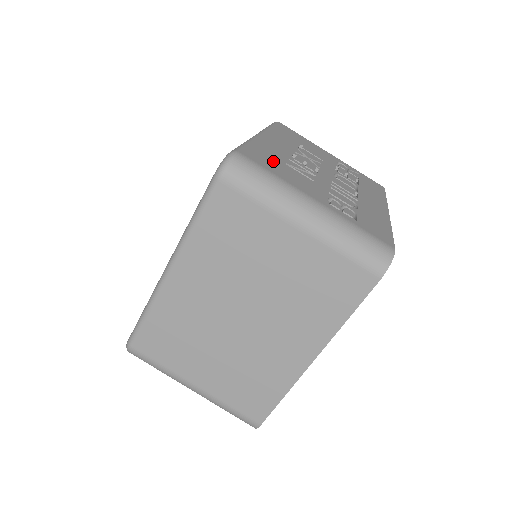
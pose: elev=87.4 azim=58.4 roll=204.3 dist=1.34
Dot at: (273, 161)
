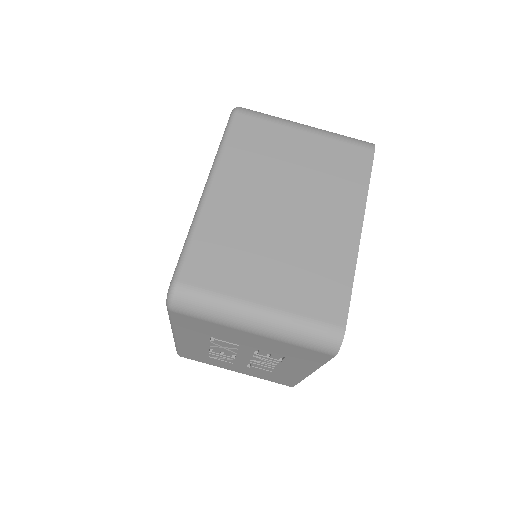
Dot at: occluded
